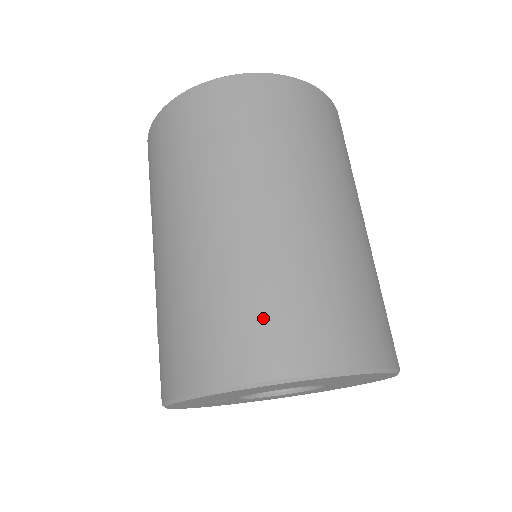
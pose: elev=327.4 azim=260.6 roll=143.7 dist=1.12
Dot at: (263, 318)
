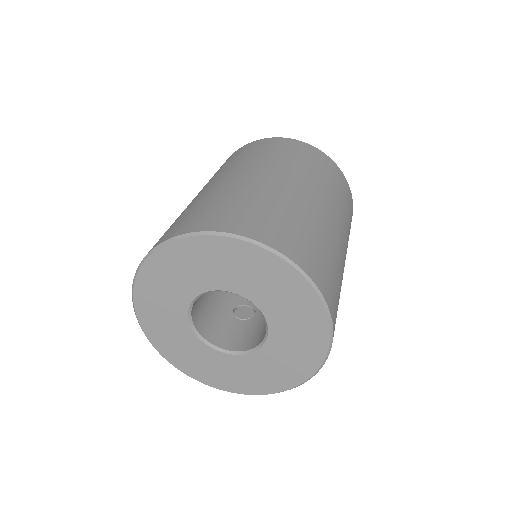
Dot at: (220, 209)
